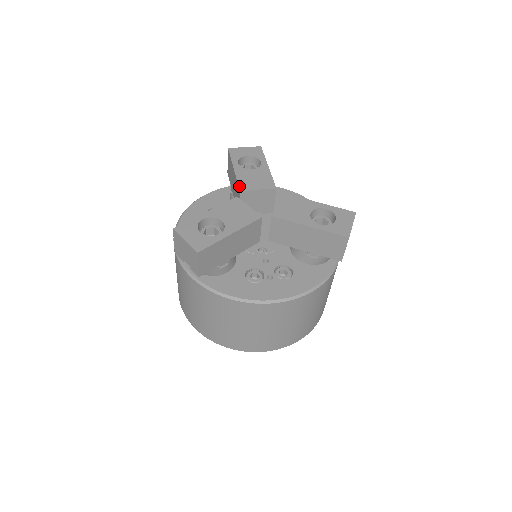
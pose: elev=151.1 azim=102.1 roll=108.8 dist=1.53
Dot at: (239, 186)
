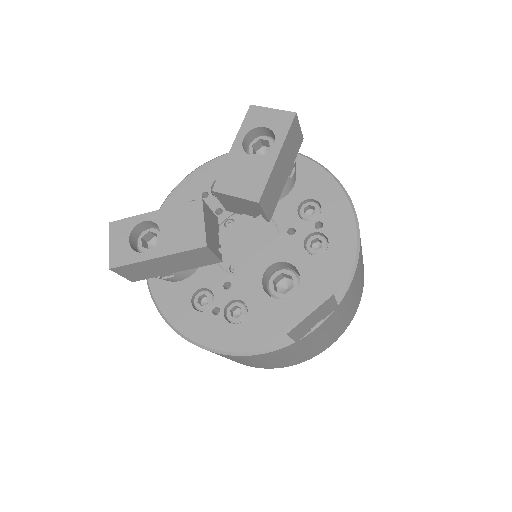
Dot at: (216, 181)
